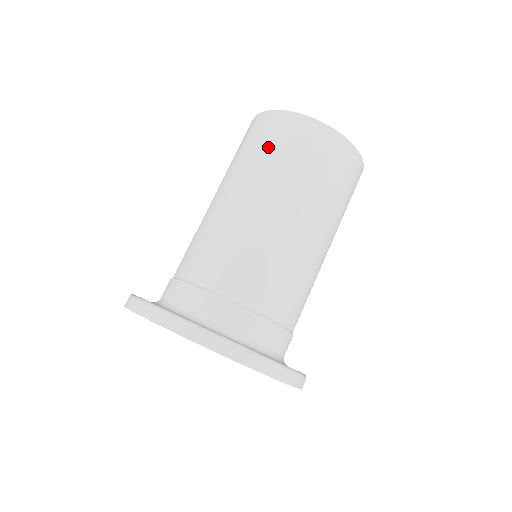
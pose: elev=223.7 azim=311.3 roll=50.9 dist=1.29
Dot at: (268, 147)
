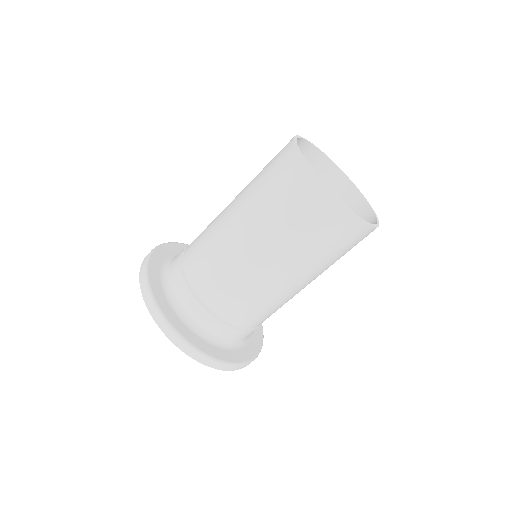
Dot at: (274, 190)
